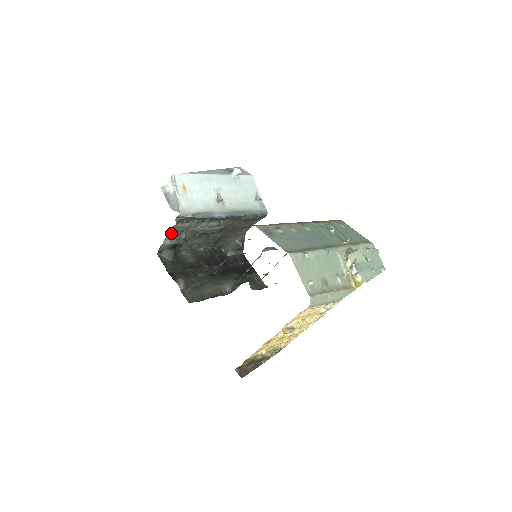
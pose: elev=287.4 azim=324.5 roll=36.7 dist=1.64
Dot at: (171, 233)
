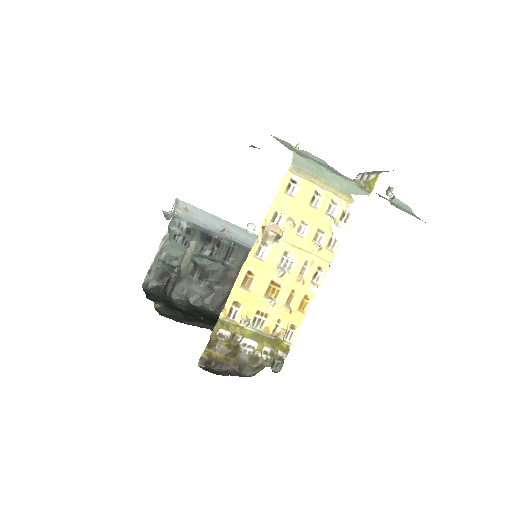
Dot at: (163, 256)
